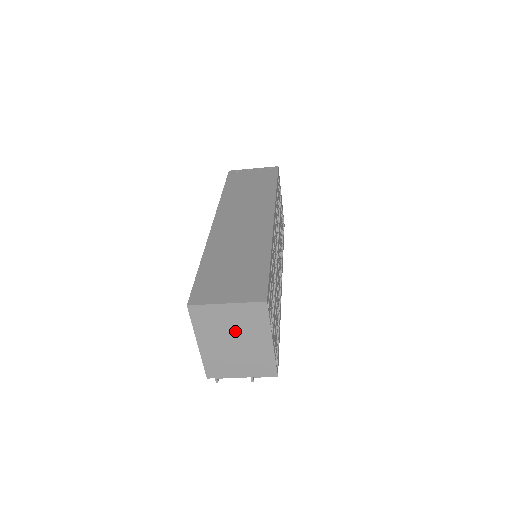
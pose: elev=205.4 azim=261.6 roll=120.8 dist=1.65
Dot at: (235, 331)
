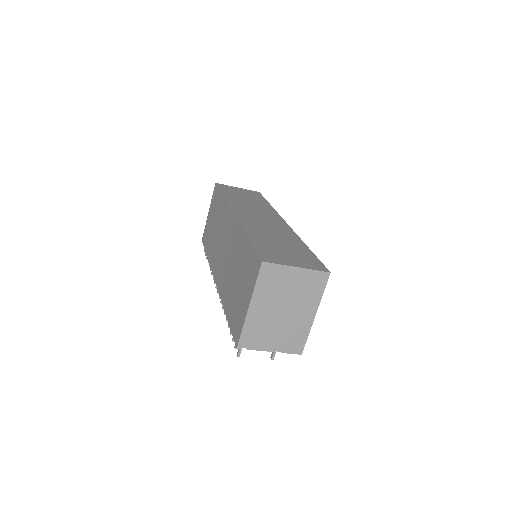
Dot at: (290, 298)
